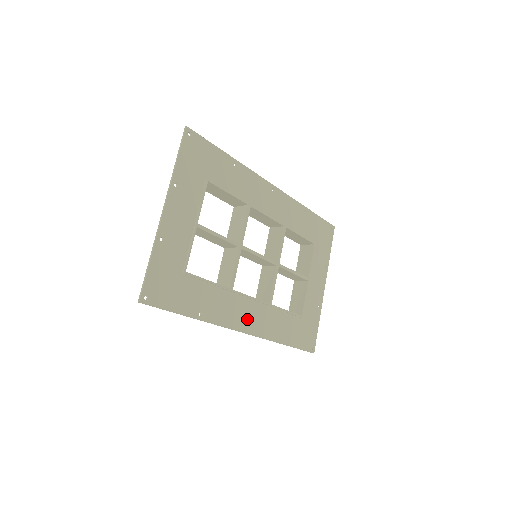
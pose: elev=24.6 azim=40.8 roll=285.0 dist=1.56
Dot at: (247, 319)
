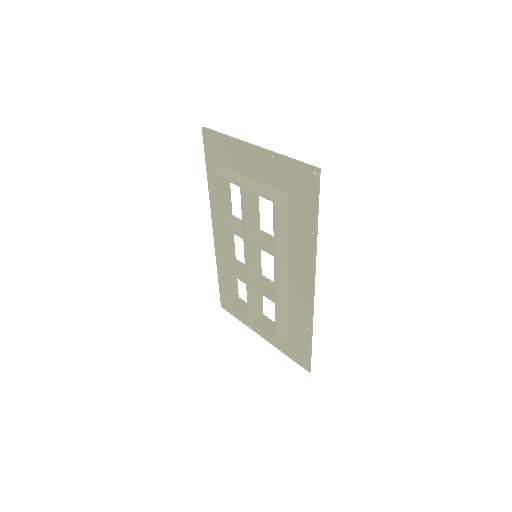
Dot at: (304, 281)
